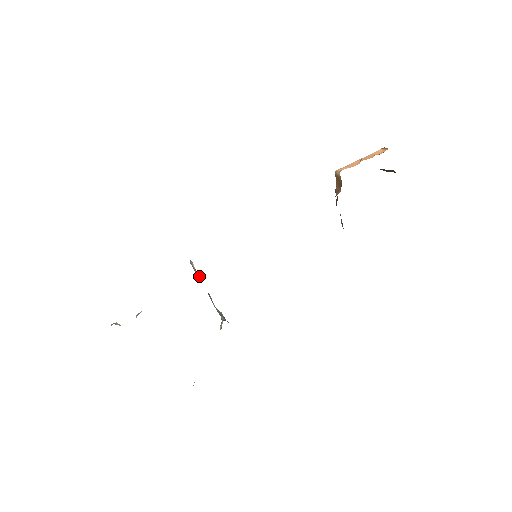
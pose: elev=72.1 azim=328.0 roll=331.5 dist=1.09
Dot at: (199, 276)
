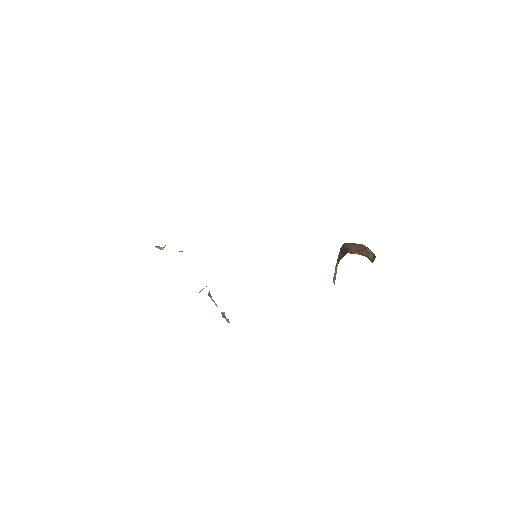
Dot at: (224, 312)
